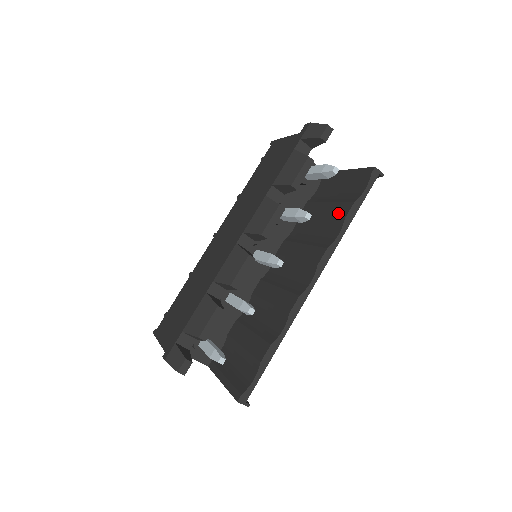
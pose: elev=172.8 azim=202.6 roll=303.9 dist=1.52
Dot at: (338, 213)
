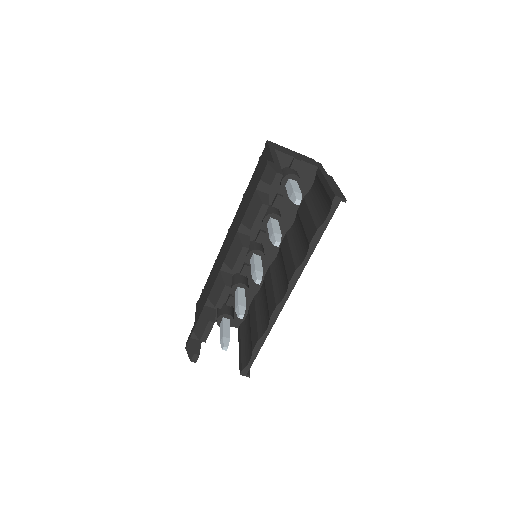
Dot at: (308, 234)
